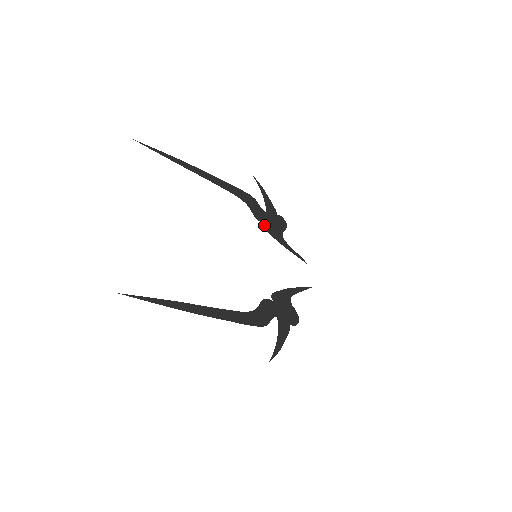
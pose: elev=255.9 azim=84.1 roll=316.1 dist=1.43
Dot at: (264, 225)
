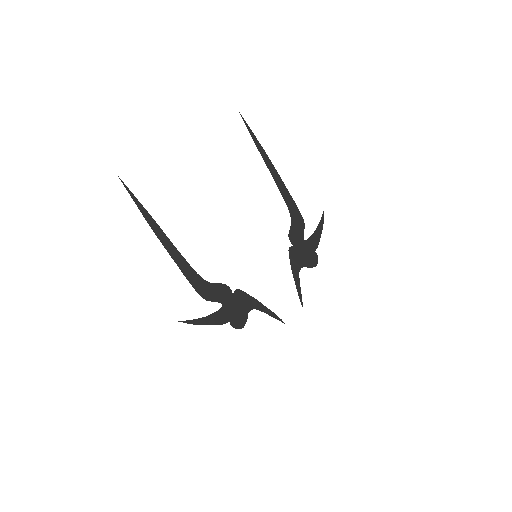
Dot at: (291, 246)
